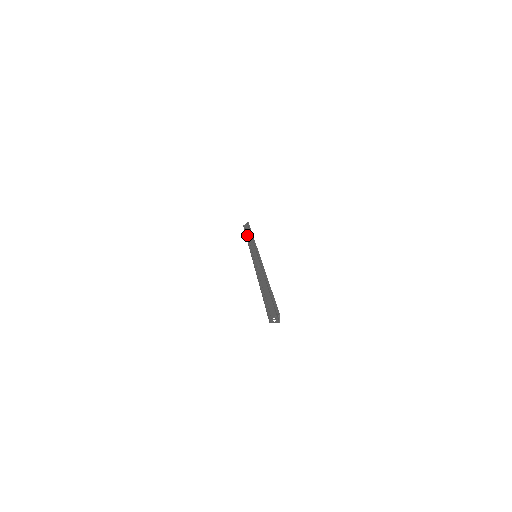
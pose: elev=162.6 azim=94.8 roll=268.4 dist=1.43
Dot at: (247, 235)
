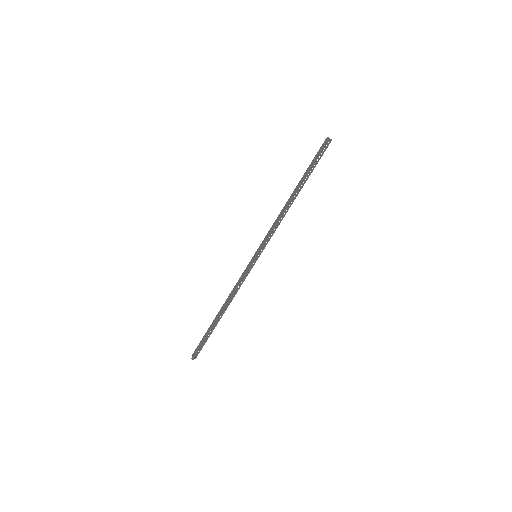
Dot at: (297, 186)
